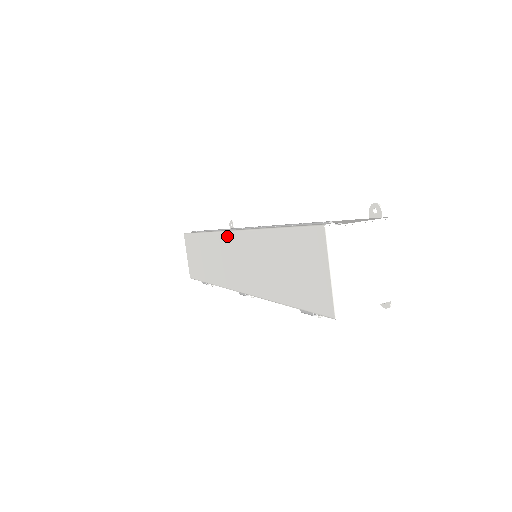
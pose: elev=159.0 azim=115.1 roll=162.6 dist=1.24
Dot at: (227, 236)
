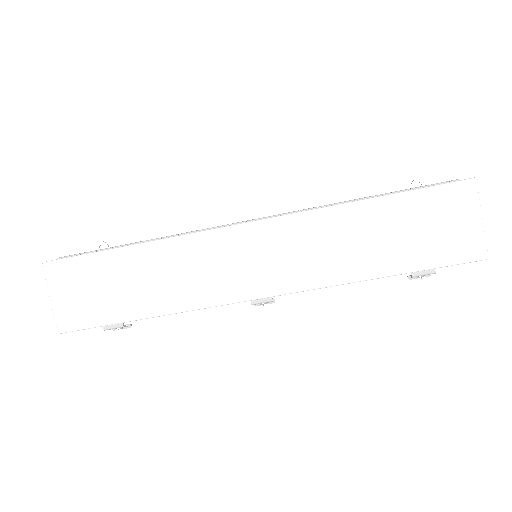
Dot at: (240, 230)
